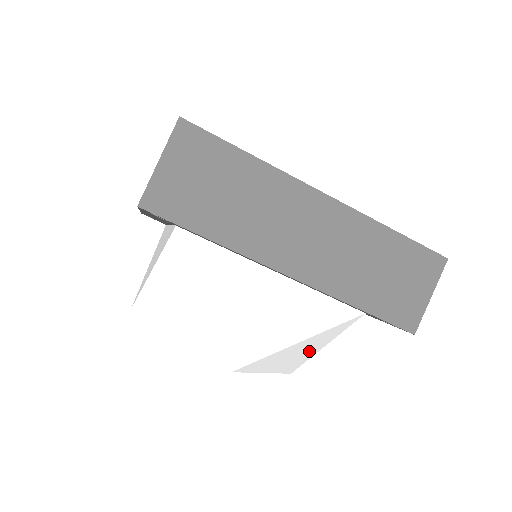
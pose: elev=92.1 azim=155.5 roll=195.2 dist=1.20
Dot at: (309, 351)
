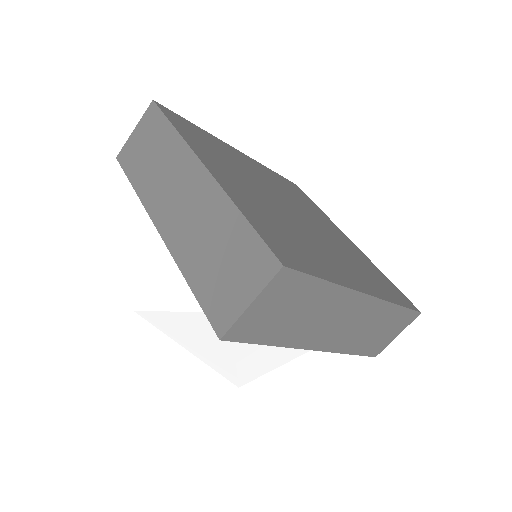
Dot at: occluded
